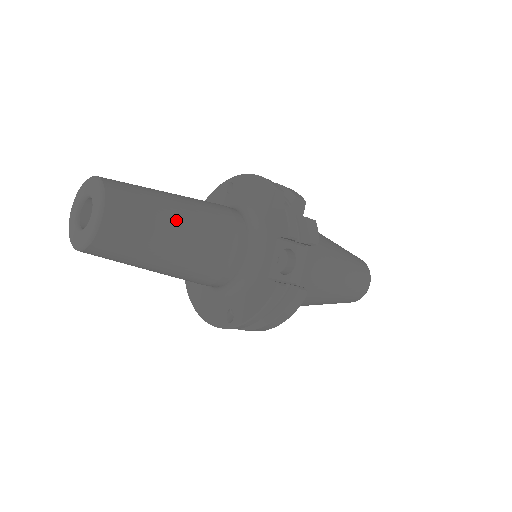
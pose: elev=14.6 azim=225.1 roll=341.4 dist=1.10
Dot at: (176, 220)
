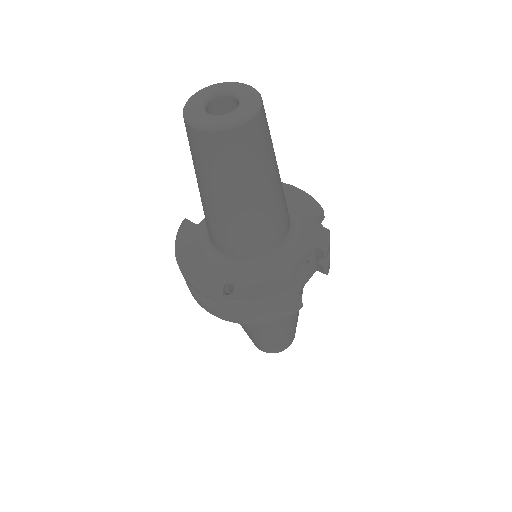
Dot at: (275, 171)
